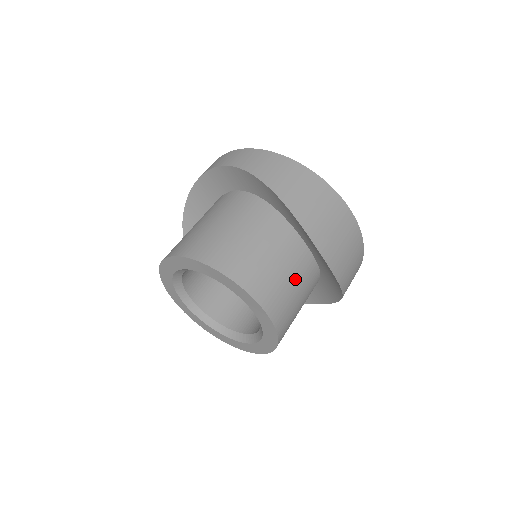
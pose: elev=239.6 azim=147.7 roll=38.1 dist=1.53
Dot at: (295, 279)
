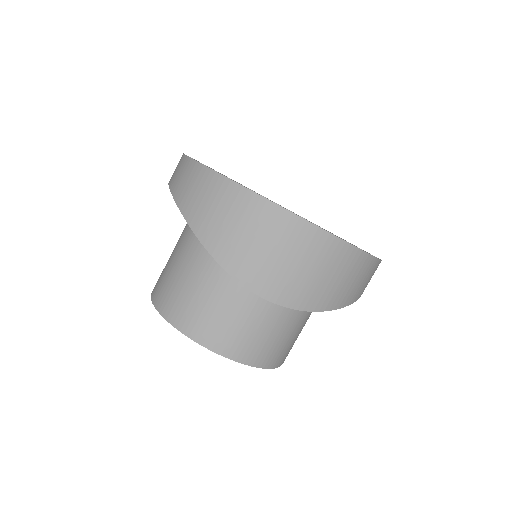
Dot at: (261, 309)
